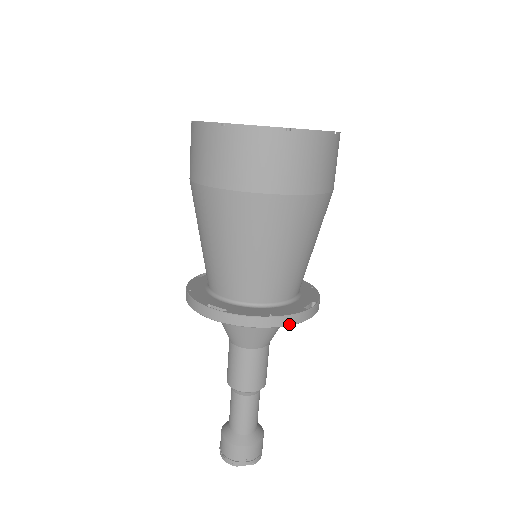
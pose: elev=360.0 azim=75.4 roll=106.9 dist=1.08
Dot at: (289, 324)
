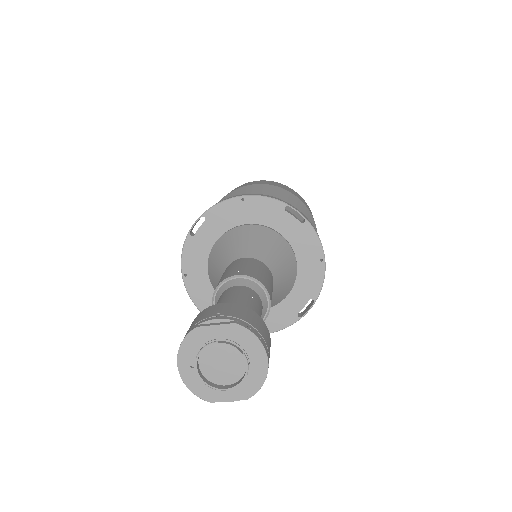
Dot at: (262, 196)
